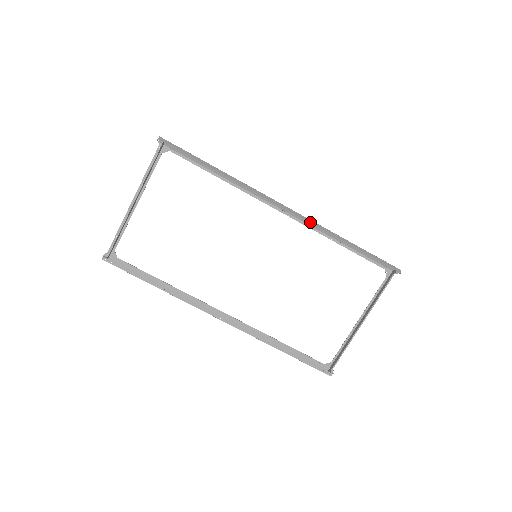
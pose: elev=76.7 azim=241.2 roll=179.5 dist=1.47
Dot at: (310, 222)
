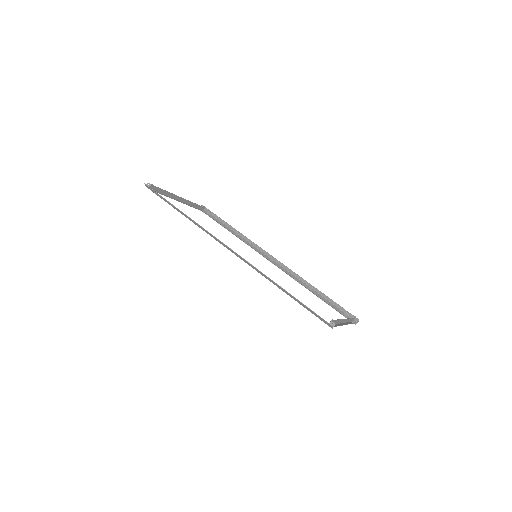
Dot at: (291, 270)
